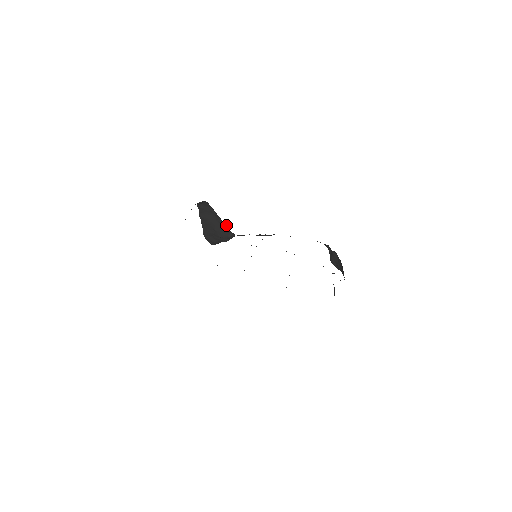
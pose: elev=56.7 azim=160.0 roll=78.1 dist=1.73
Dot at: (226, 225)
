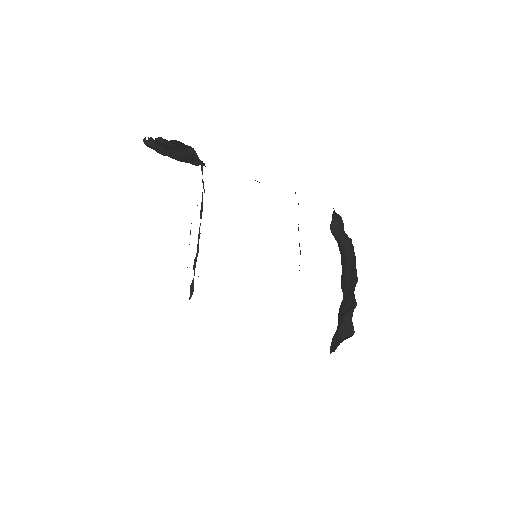
Dot at: (202, 161)
